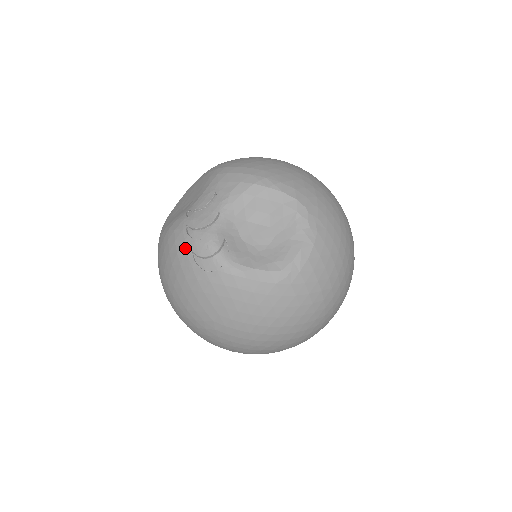
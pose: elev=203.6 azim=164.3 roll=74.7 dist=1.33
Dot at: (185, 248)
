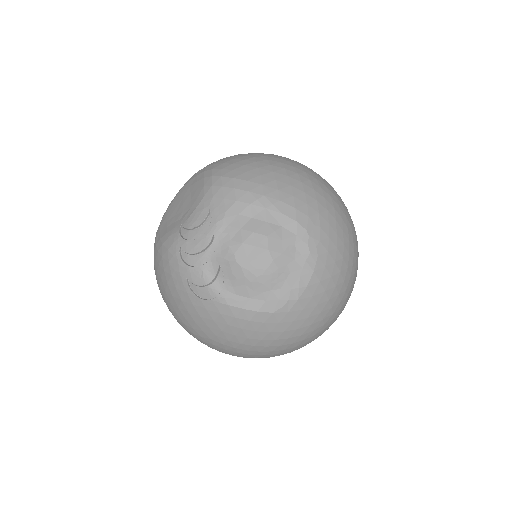
Dot at: (179, 273)
